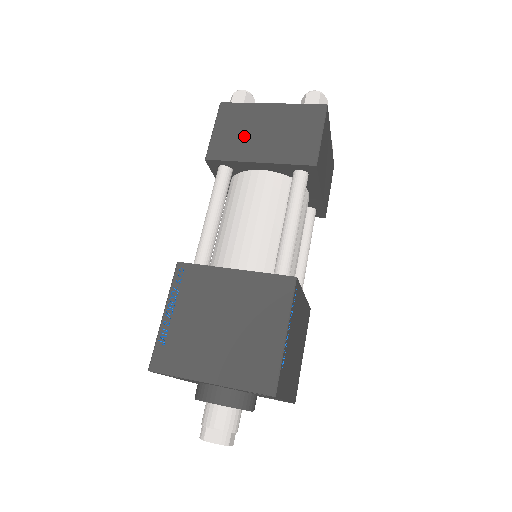
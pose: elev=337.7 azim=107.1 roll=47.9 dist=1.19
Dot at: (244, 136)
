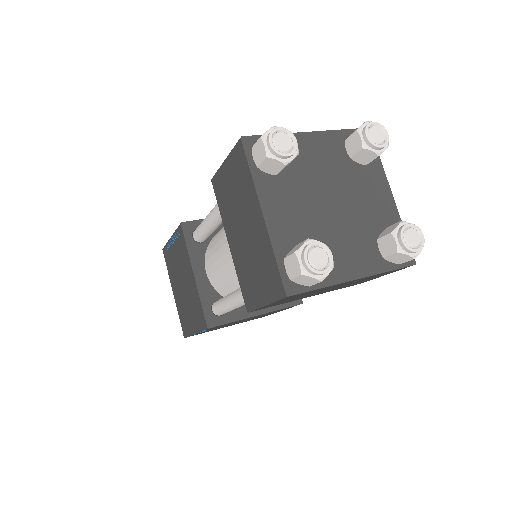
Dot at: (234, 206)
